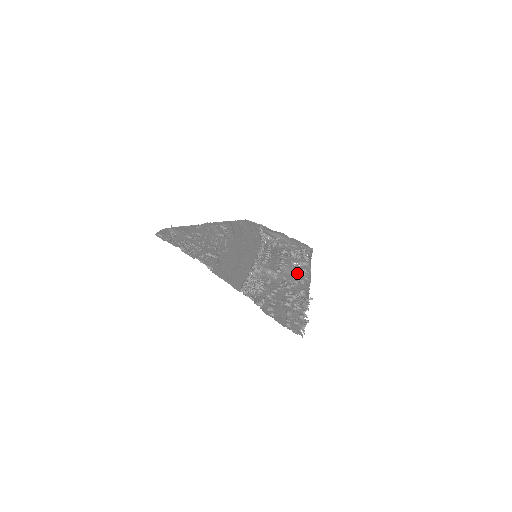
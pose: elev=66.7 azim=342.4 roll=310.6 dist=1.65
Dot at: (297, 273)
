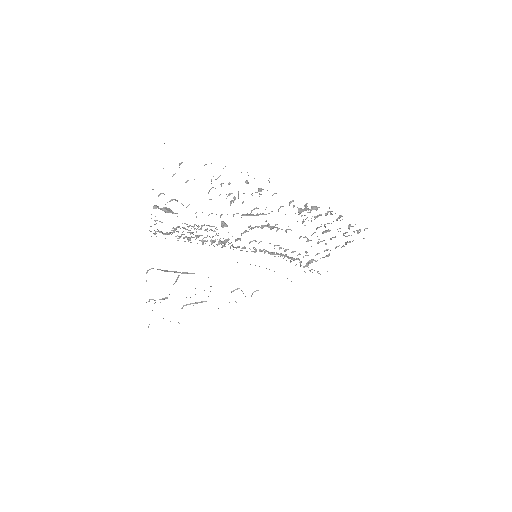
Dot at: occluded
